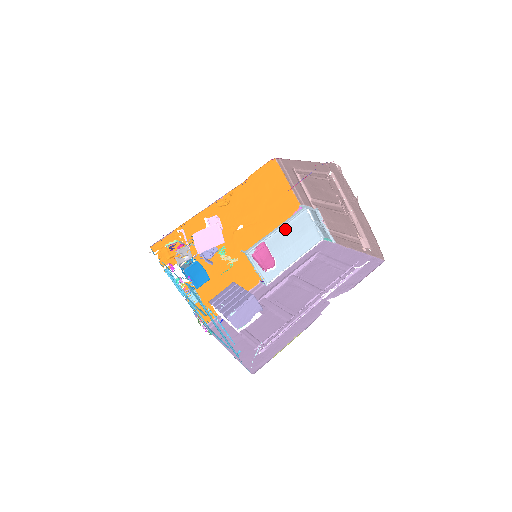
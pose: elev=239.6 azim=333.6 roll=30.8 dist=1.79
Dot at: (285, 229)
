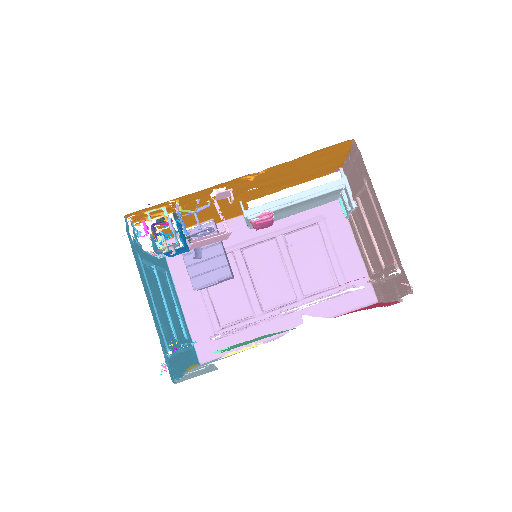
Dot at: (305, 201)
